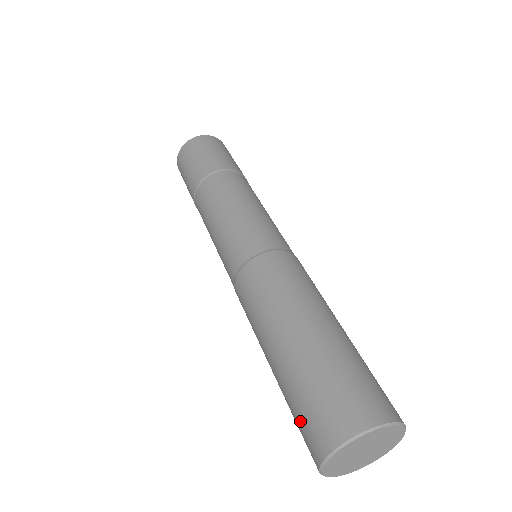
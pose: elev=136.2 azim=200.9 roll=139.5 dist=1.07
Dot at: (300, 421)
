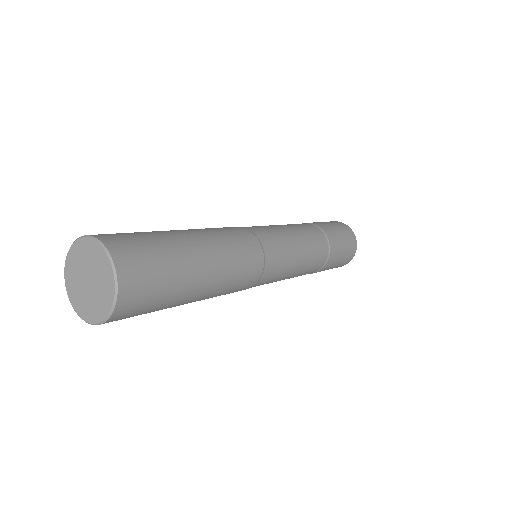
Dot at: occluded
